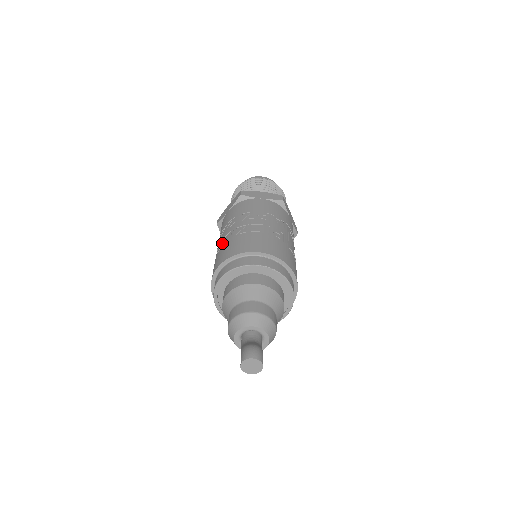
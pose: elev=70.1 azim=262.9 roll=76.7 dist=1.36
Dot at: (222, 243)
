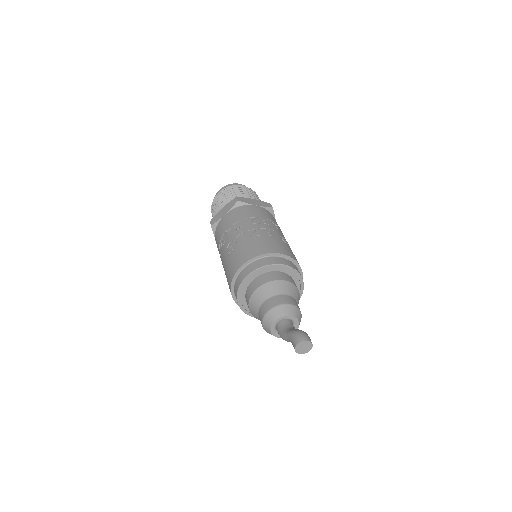
Dot at: (235, 244)
